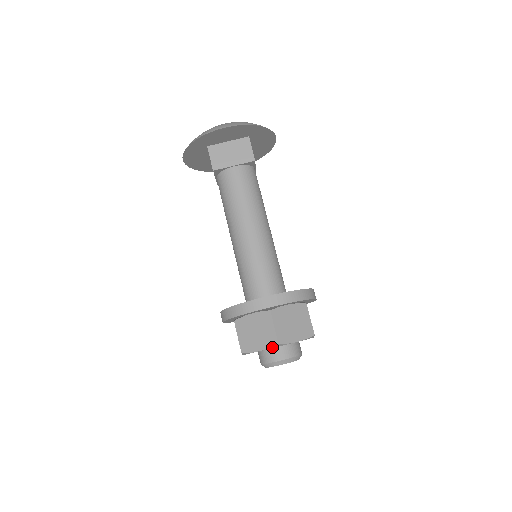
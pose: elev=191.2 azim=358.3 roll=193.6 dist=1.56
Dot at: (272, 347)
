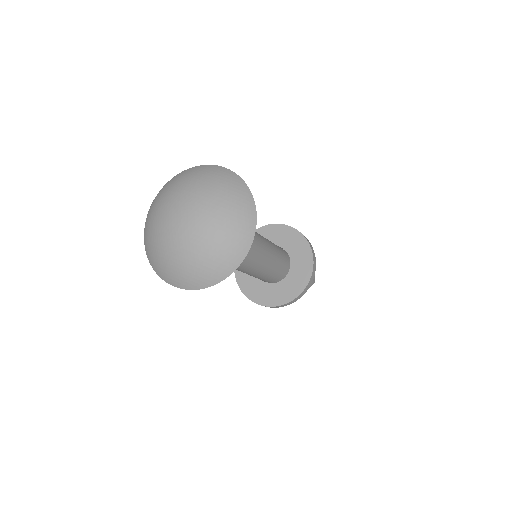
Dot at: (310, 286)
